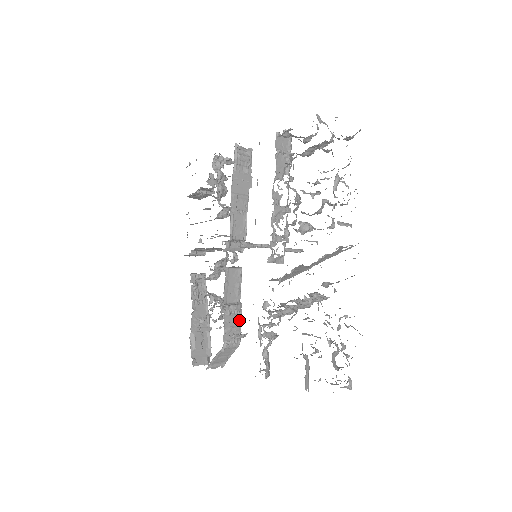
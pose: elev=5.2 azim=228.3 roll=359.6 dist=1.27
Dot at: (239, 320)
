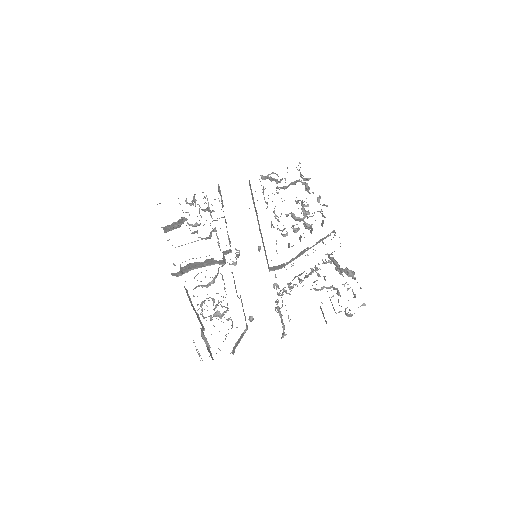
Dot at: occluded
